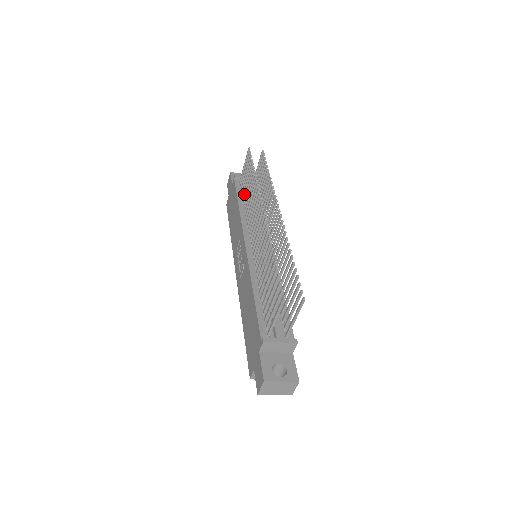
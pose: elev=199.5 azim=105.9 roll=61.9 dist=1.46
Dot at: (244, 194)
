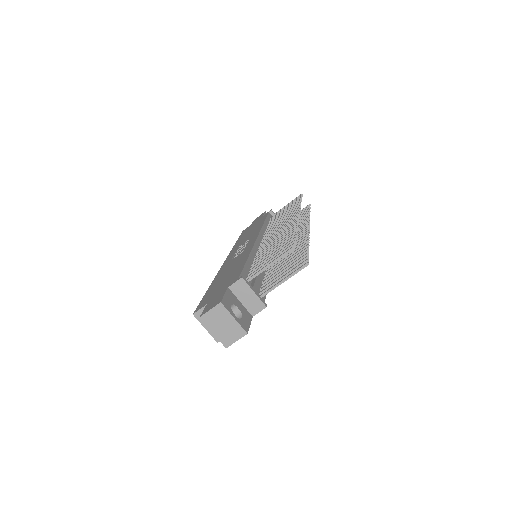
Dot at: occluded
